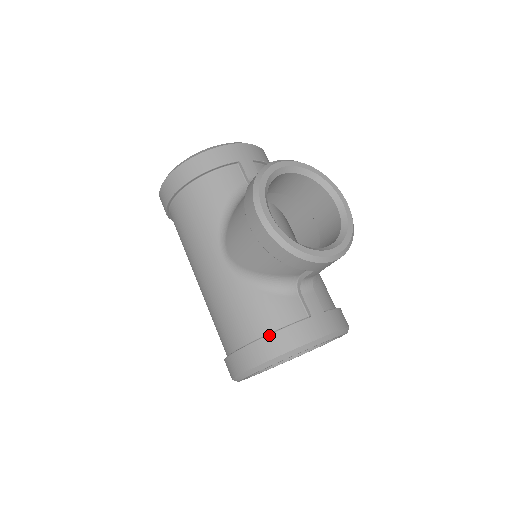
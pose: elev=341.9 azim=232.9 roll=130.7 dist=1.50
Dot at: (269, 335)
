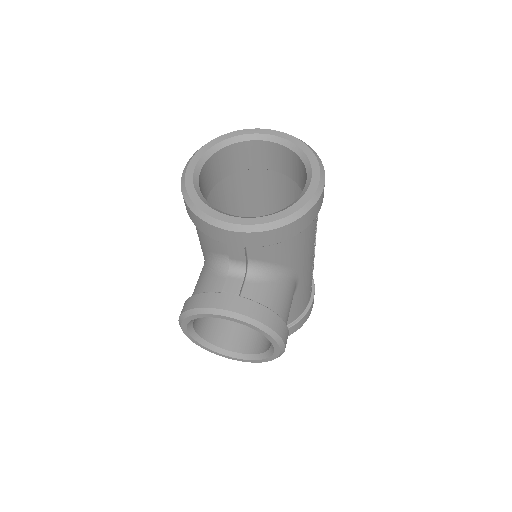
Dot at: occluded
